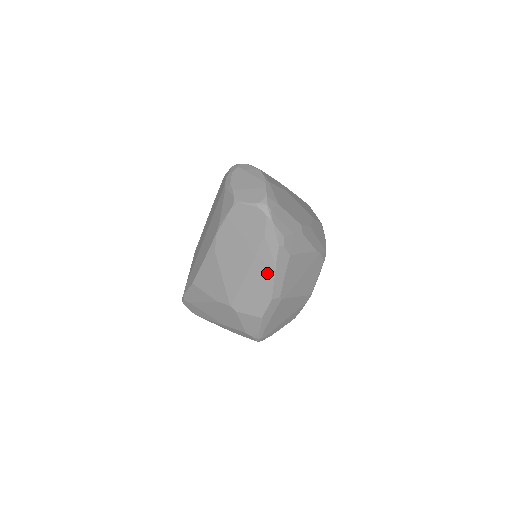
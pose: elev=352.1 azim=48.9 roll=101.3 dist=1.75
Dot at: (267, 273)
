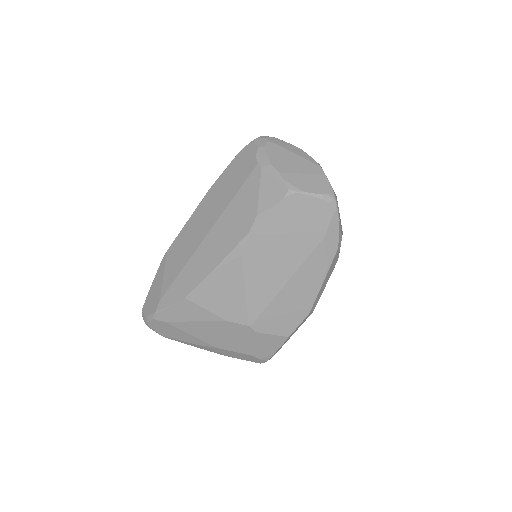
Dot at: (313, 283)
